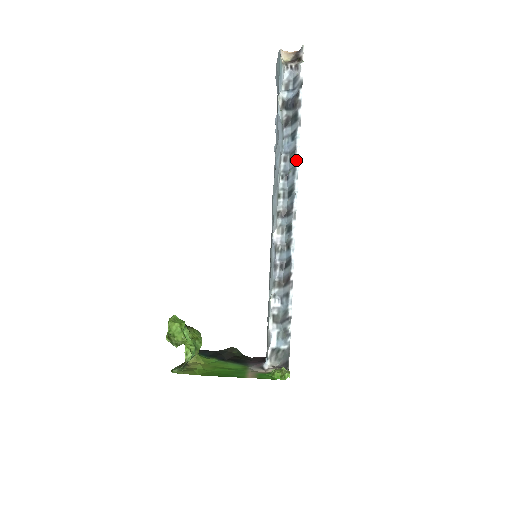
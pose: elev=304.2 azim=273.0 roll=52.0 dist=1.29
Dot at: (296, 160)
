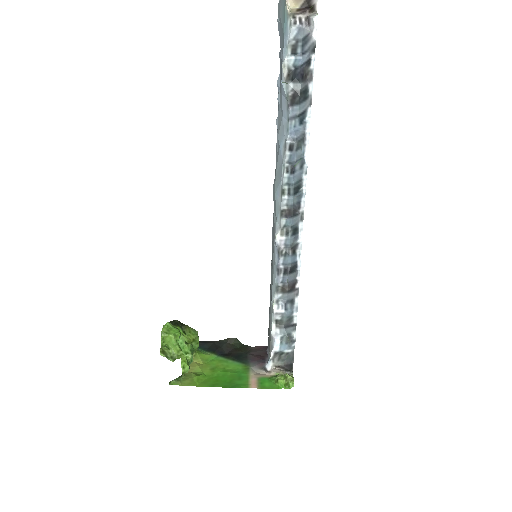
Dot at: (305, 151)
